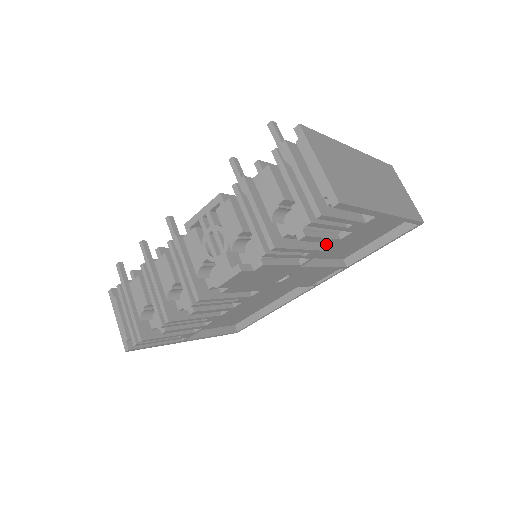
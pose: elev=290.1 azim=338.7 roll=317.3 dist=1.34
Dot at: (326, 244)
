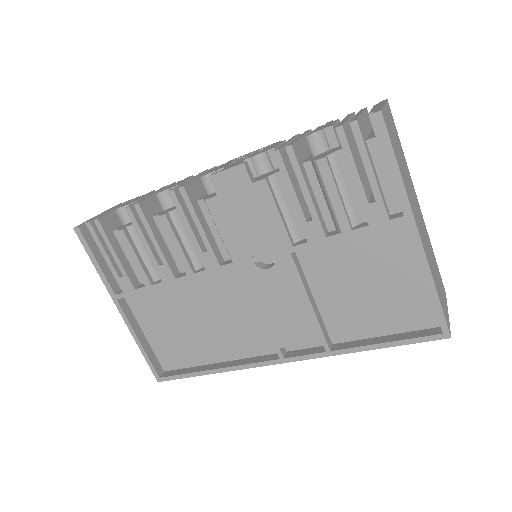
Dot at: (334, 233)
